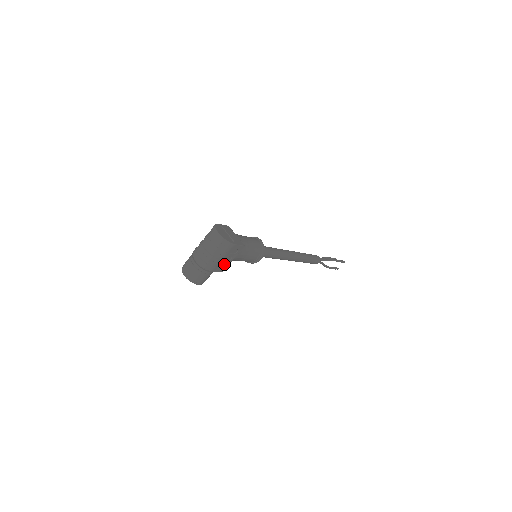
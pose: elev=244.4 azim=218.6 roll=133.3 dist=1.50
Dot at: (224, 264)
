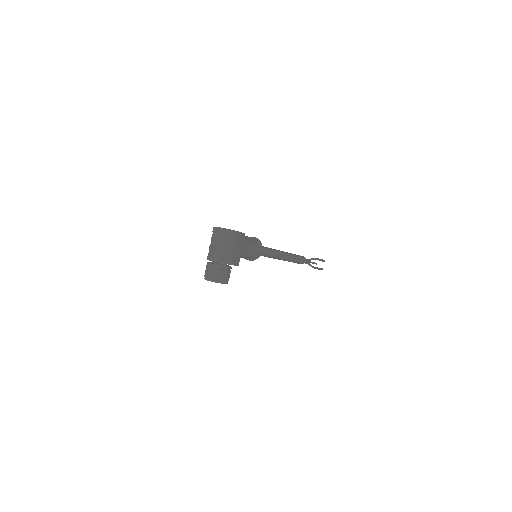
Dot at: (237, 256)
